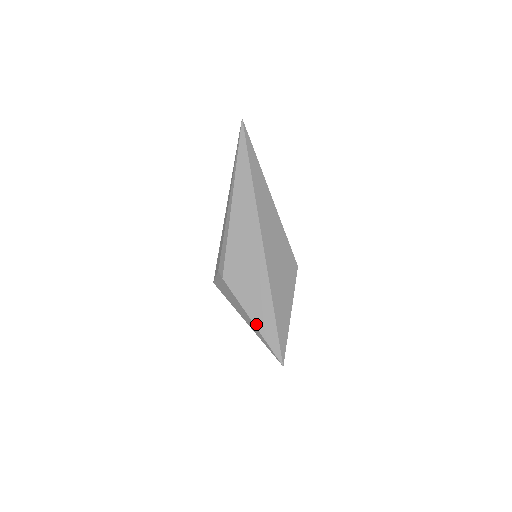
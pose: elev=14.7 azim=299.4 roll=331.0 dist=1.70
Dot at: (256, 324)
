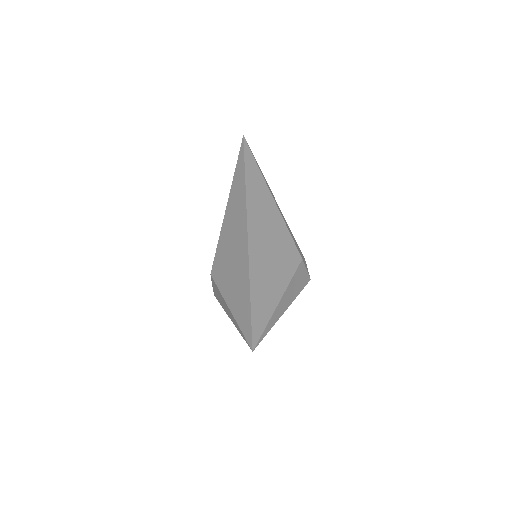
Dot at: (232, 309)
